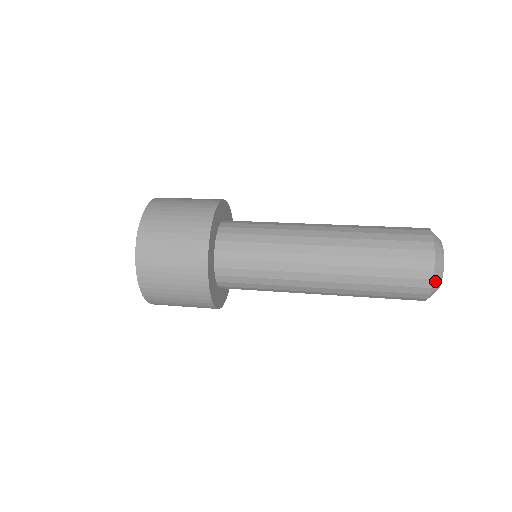
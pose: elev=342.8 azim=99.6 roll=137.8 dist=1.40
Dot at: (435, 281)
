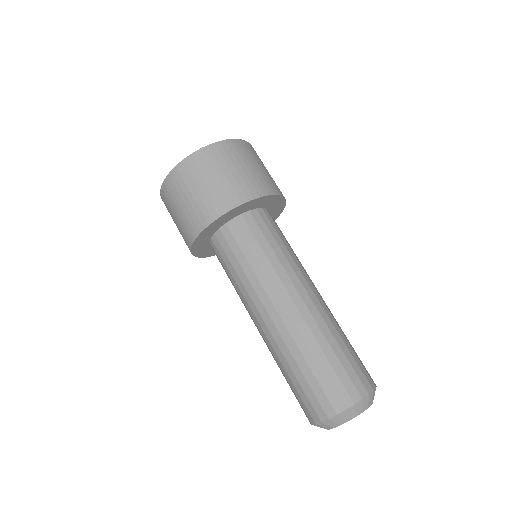
Dot at: occluded
